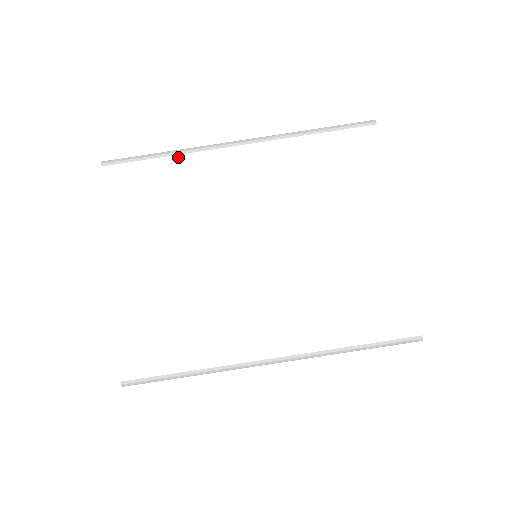
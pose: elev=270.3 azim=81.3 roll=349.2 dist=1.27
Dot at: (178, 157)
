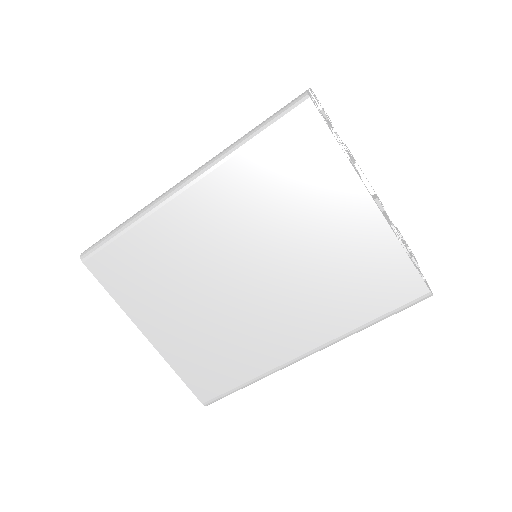
Dot at: (138, 227)
